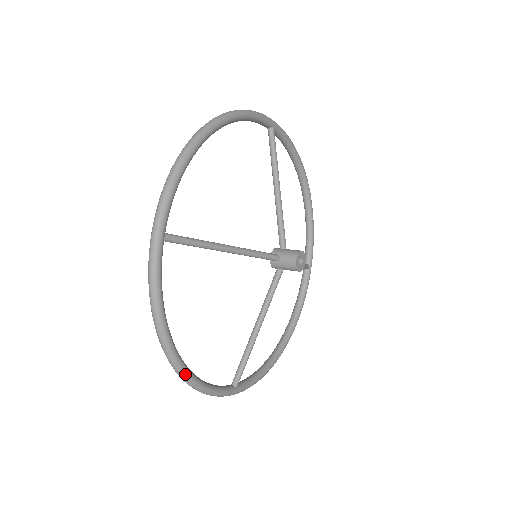
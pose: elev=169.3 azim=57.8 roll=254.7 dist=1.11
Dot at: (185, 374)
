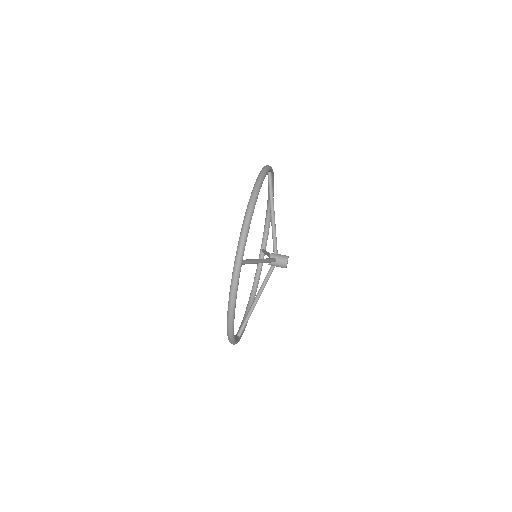
Dot at: occluded
